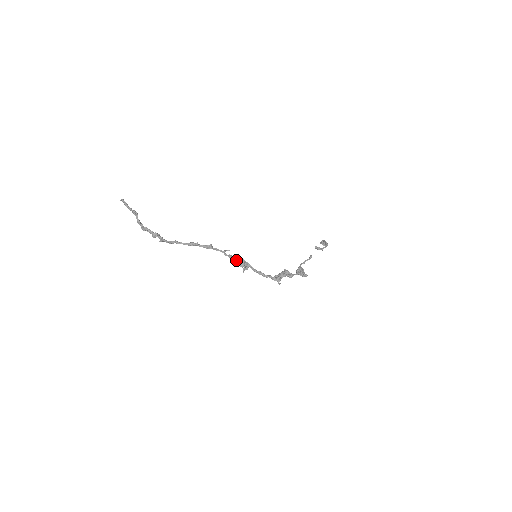
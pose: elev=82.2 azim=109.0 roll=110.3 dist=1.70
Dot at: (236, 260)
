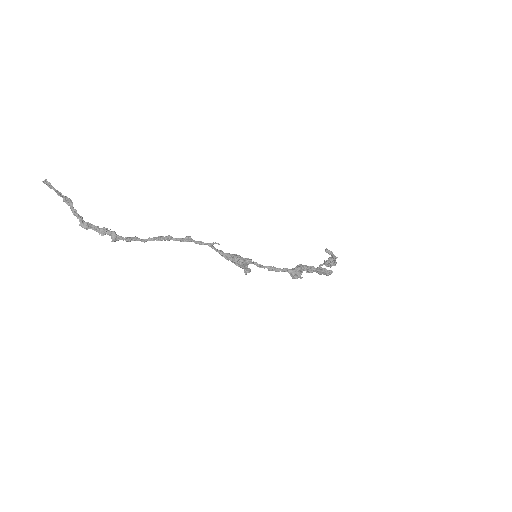
Dot at: (231, 256)
